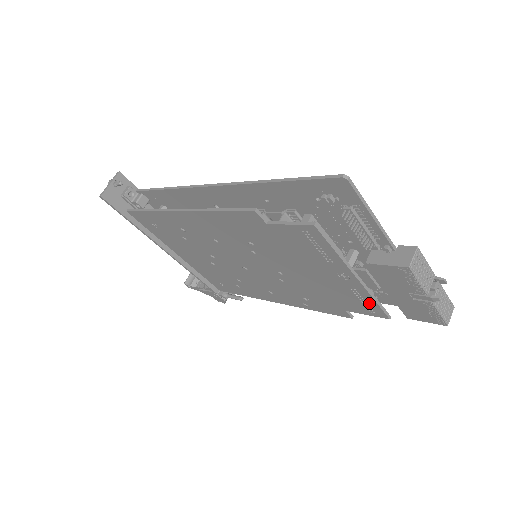
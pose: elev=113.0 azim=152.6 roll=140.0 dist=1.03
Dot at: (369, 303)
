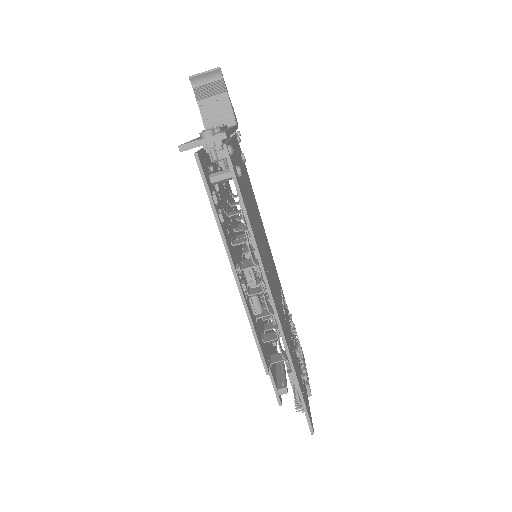
Dot at: occluded
